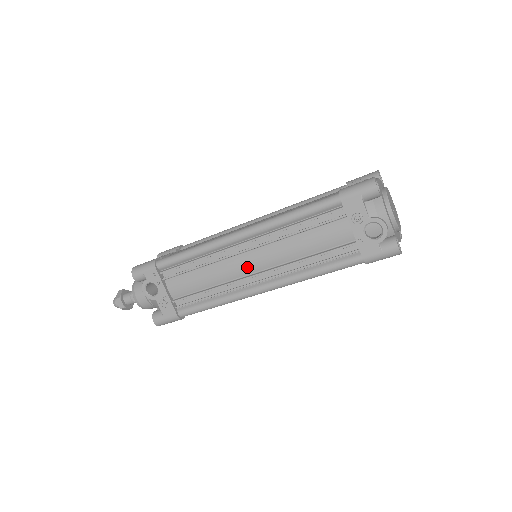
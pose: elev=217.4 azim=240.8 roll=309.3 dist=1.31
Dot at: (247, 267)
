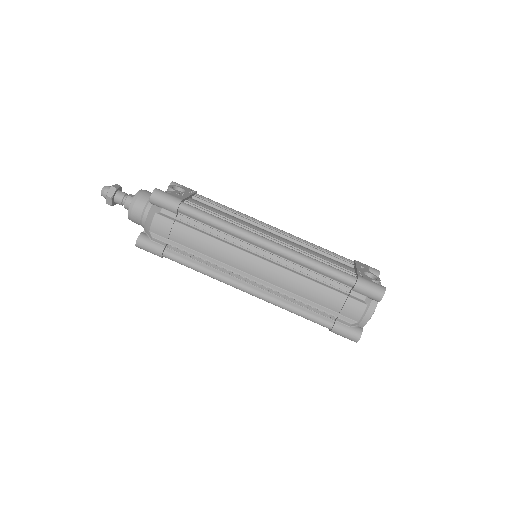
Dot at: (266, 233)
